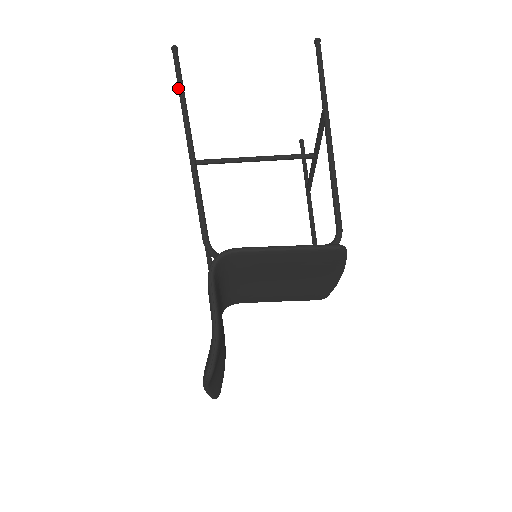
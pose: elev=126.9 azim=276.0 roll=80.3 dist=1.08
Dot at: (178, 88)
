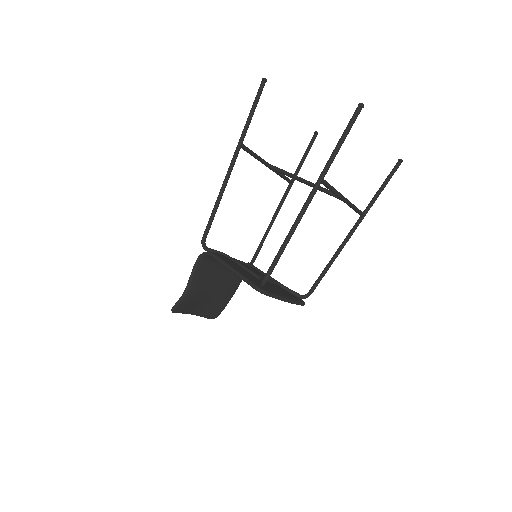
Dot at: (247, 119)
